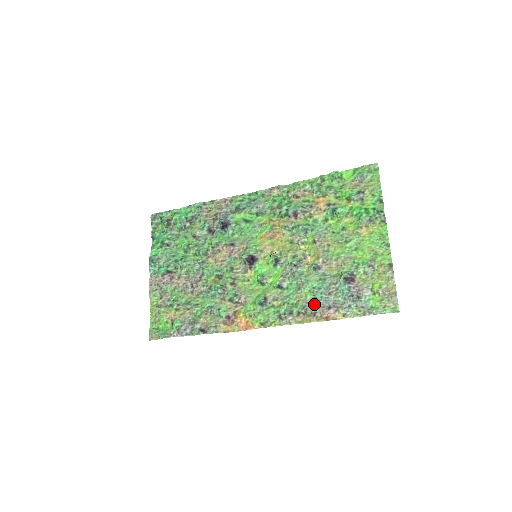
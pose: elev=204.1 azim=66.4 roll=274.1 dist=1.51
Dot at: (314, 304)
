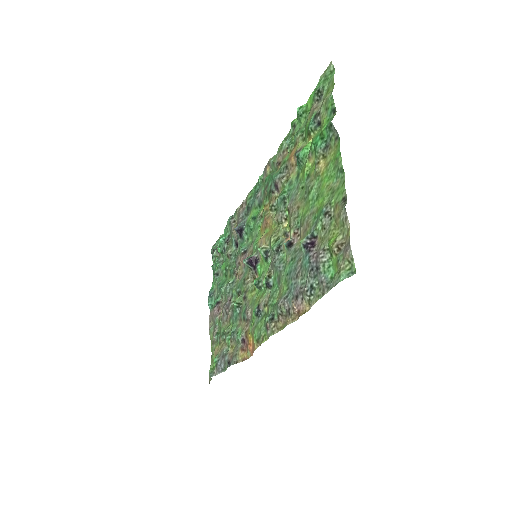
Dot at: (286, 297)
